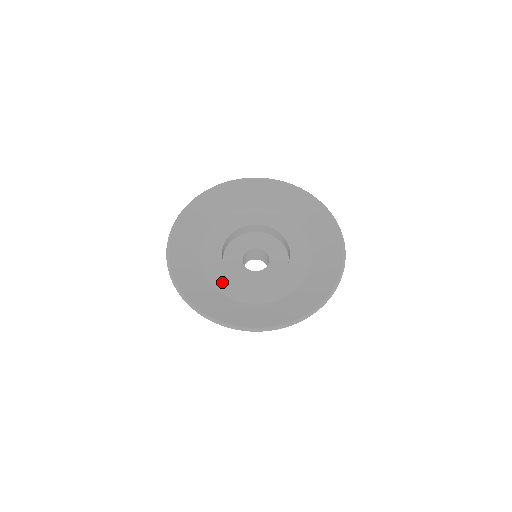
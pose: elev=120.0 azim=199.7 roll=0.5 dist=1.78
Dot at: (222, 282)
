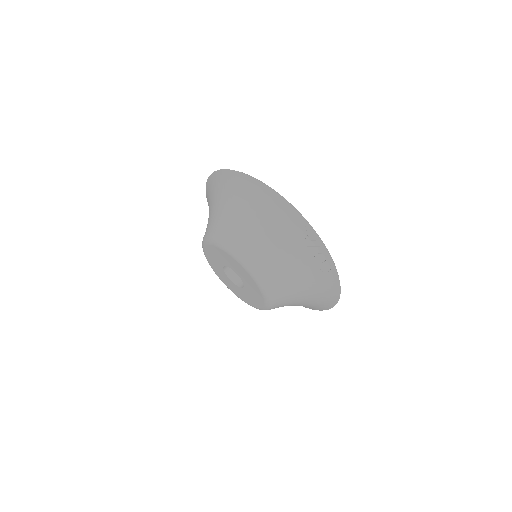
Dot at: occluded
